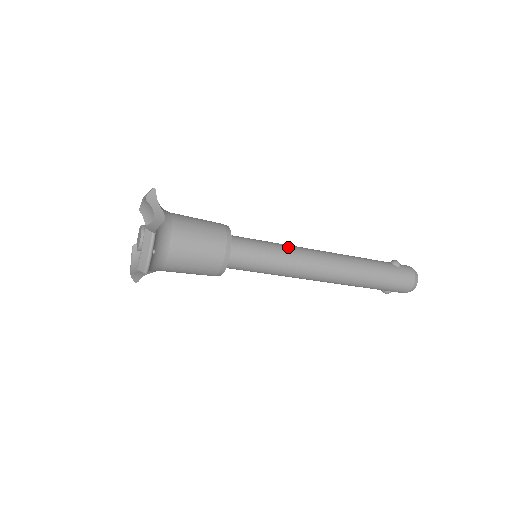
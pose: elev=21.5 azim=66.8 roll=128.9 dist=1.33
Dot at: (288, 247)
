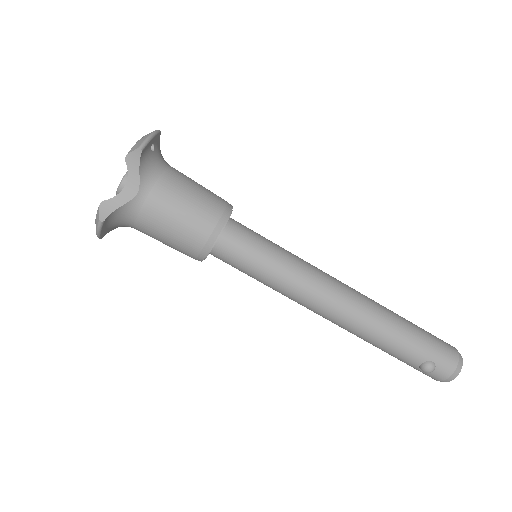
Dot at: occluded
